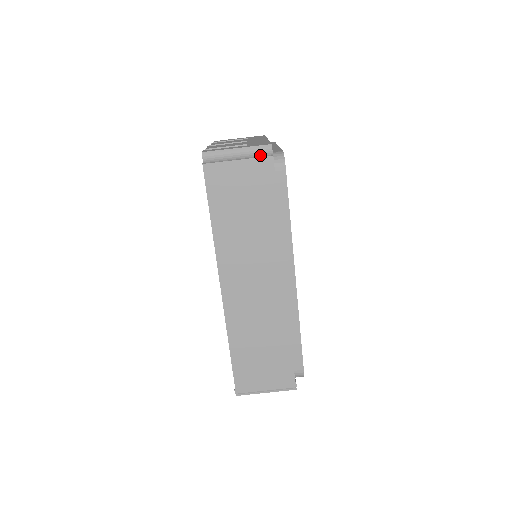
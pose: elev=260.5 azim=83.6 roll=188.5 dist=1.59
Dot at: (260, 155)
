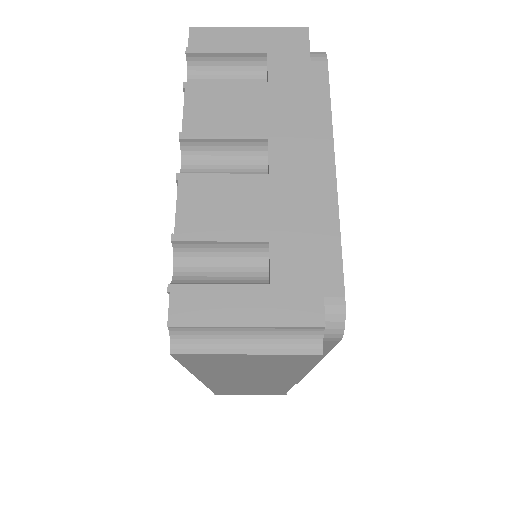
Dot at: (295, 343)
